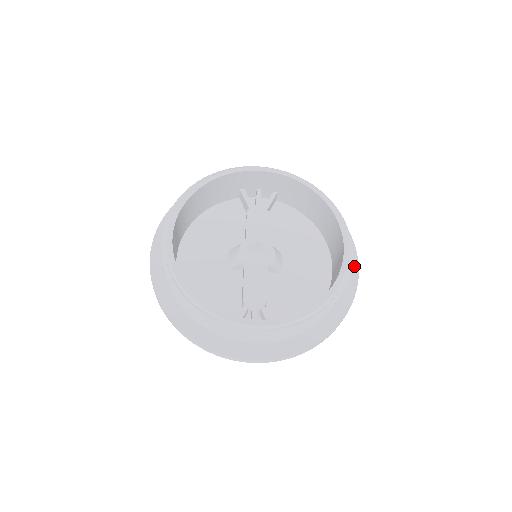
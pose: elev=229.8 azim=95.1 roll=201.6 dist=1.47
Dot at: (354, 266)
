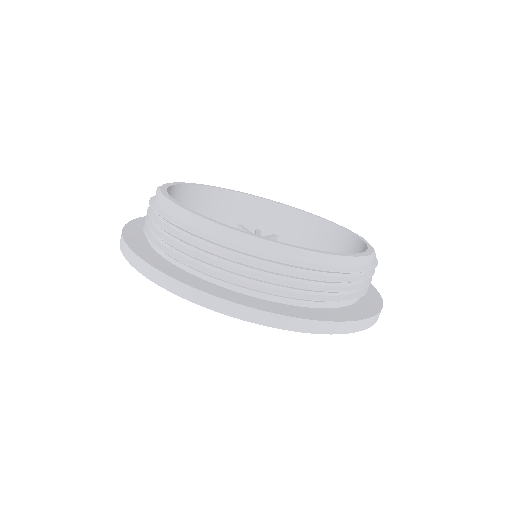
Dot at: (374, 291)
